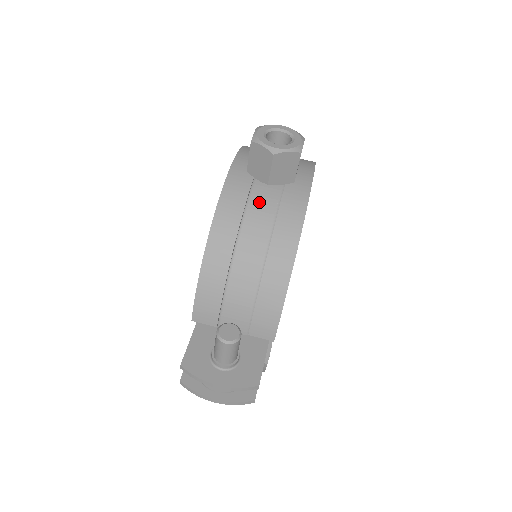
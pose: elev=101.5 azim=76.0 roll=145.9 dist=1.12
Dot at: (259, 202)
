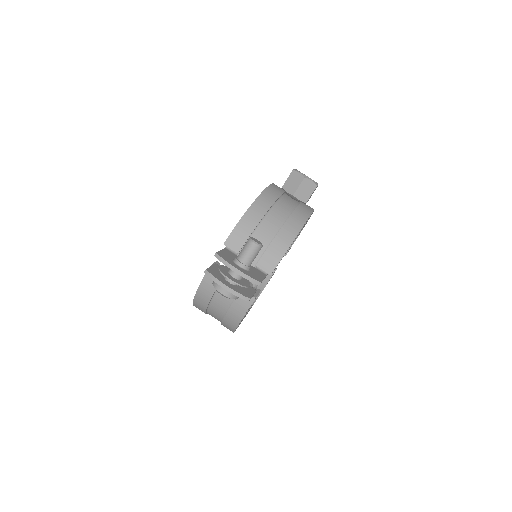
Dot at: (286, 201)
